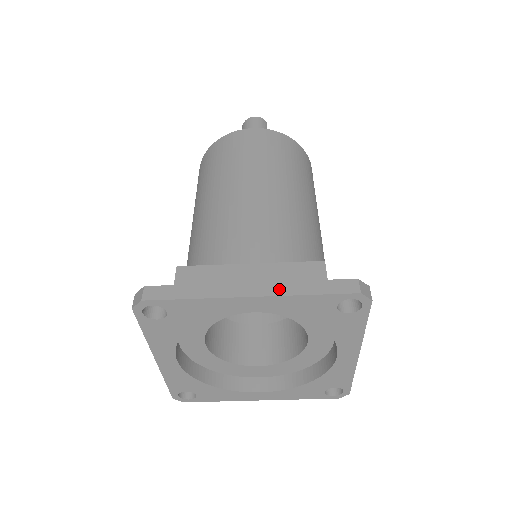
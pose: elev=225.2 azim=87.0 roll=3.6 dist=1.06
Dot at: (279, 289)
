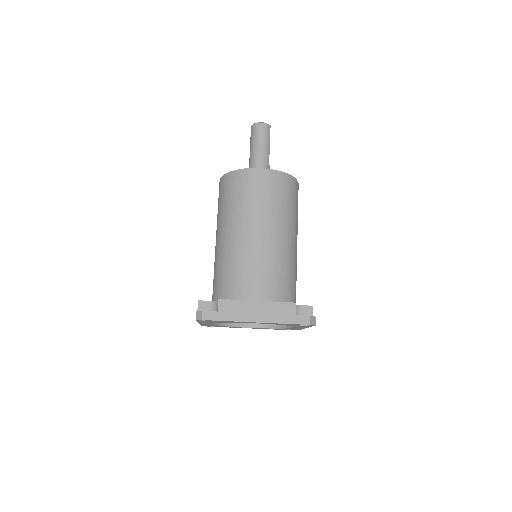
Dot at: (271, 319)
